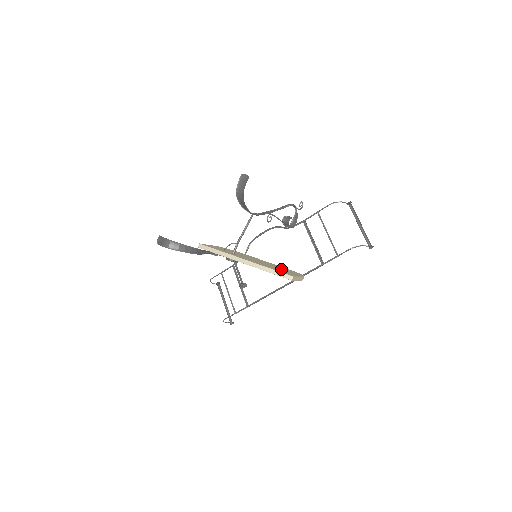
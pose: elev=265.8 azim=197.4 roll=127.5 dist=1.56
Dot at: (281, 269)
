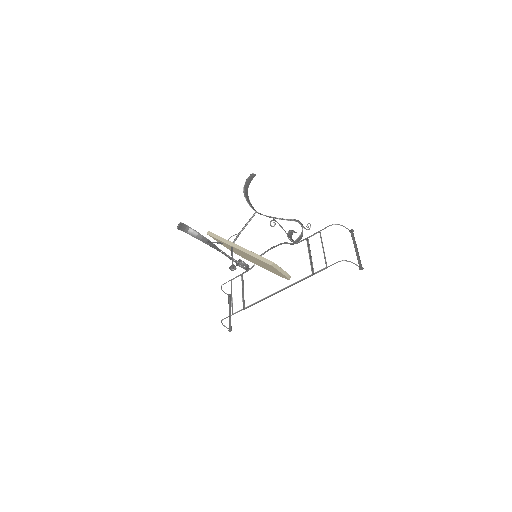
Dot at: occluded
